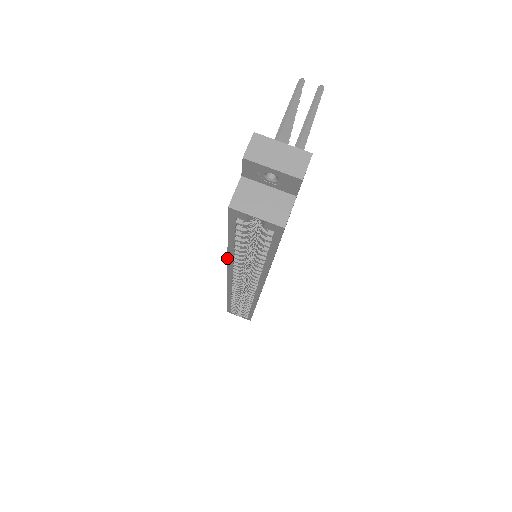
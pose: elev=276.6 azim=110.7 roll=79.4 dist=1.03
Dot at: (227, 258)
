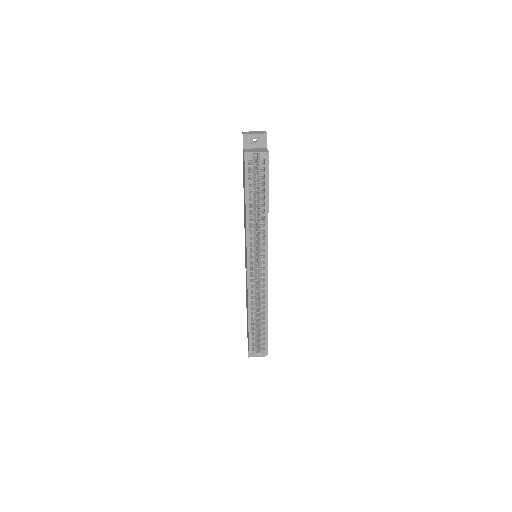
Dot at: (246, 221)
